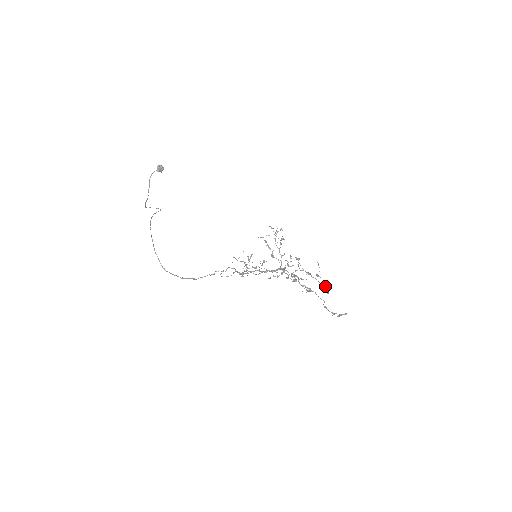
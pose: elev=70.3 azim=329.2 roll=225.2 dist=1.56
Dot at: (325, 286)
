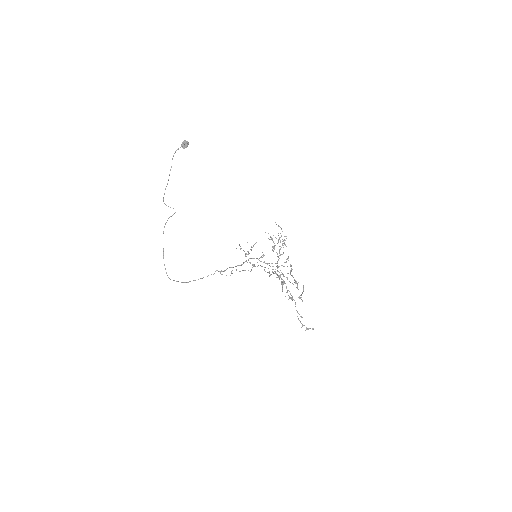
Dot at: occluded
